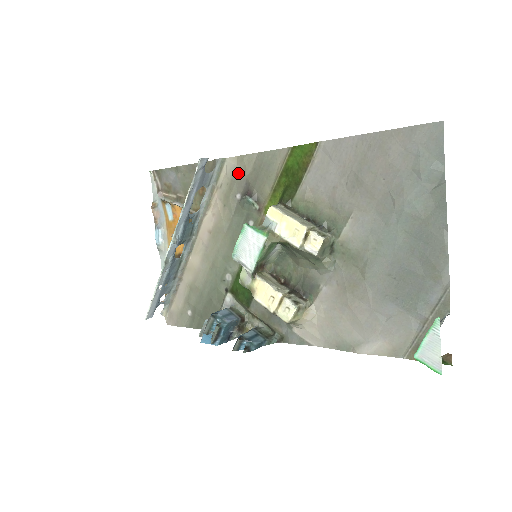
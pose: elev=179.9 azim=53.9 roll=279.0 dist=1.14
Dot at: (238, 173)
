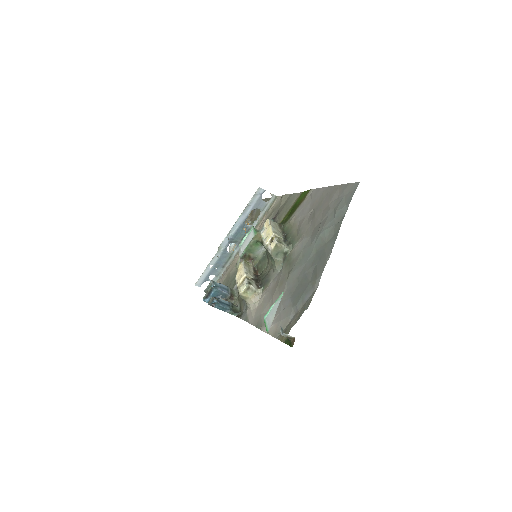
Dot at: (278, 205)
